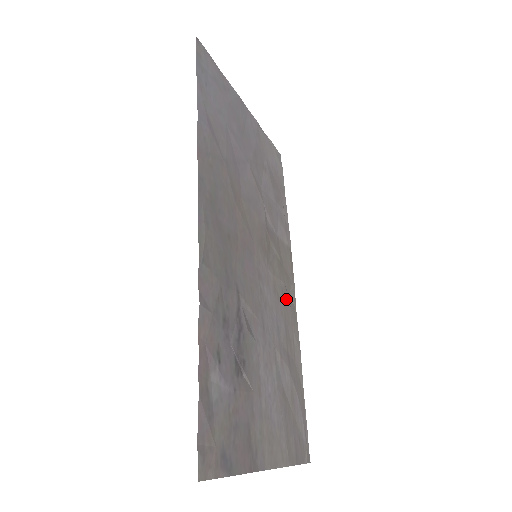
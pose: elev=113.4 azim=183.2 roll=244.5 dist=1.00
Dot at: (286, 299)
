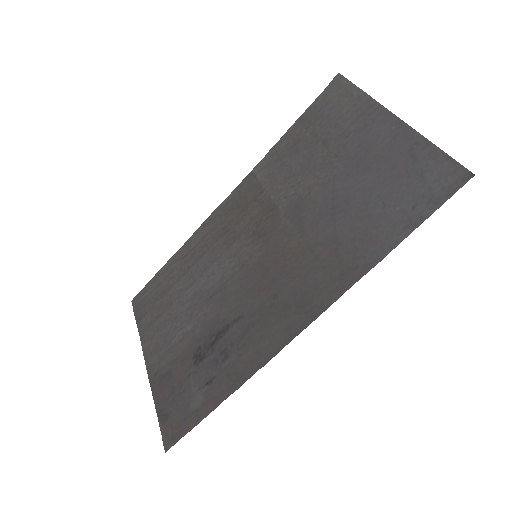
Dot at: (220, 230)
